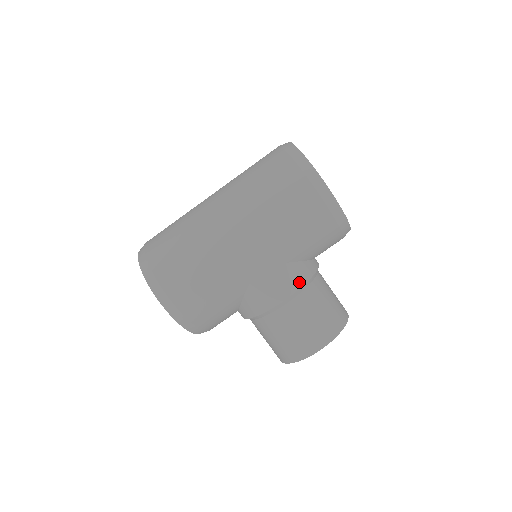
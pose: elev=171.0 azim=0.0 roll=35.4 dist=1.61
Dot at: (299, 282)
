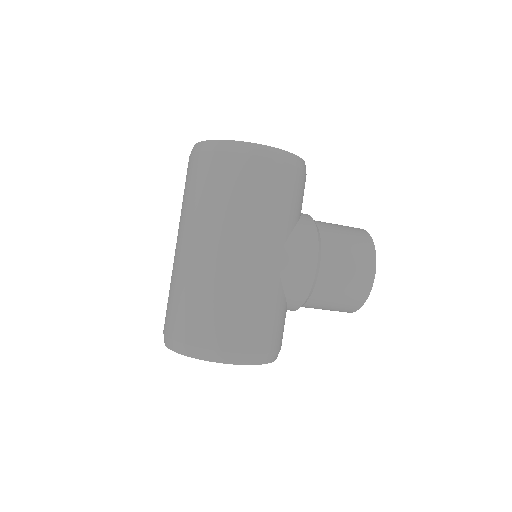
Dot at: (313, 239)
